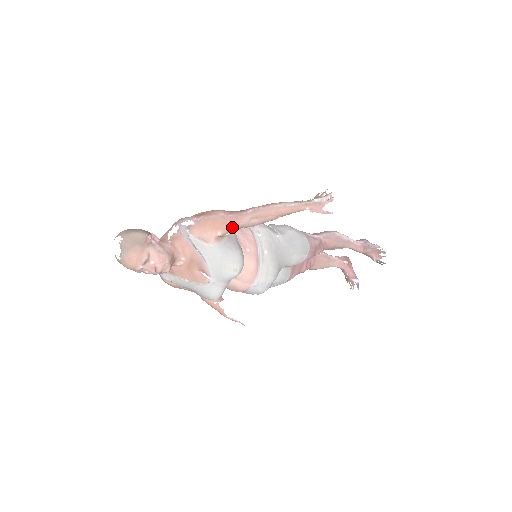
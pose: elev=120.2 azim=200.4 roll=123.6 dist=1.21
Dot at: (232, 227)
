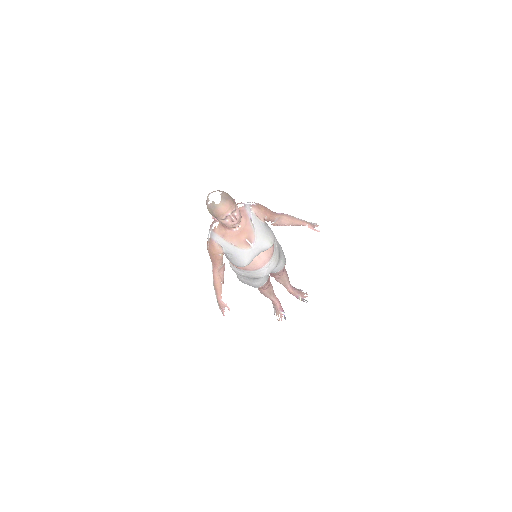
Dot at: (271, 217)
